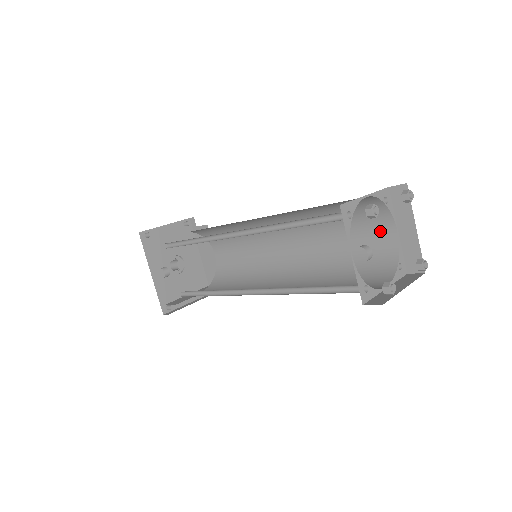
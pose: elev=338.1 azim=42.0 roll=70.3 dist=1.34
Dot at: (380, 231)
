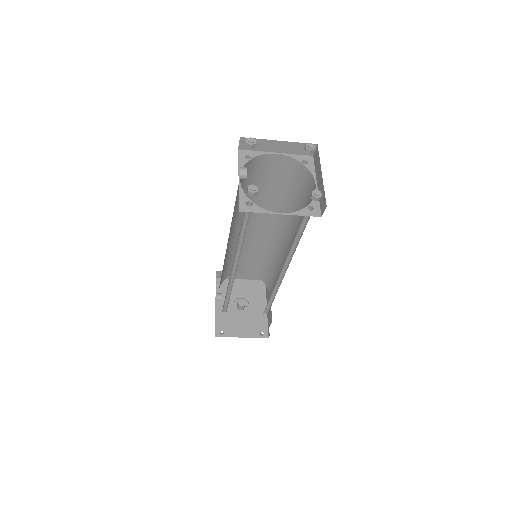
Dot at: occluded
